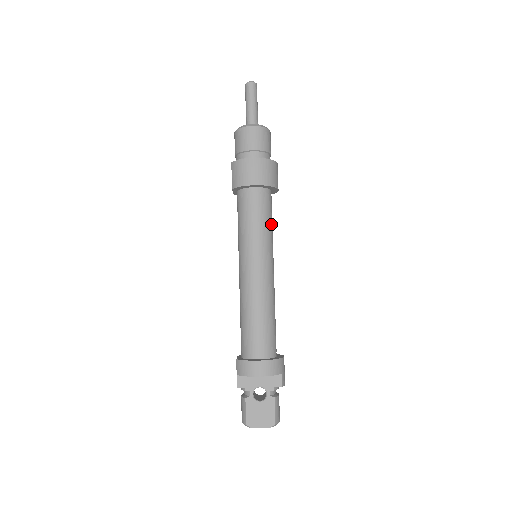
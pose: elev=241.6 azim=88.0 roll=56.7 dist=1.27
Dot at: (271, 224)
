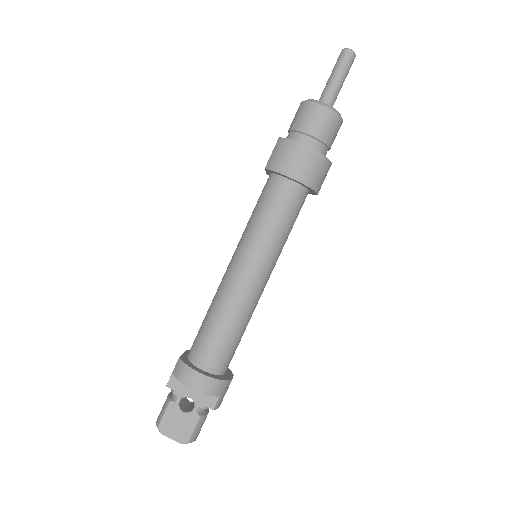
Dot at: (289, 229)
